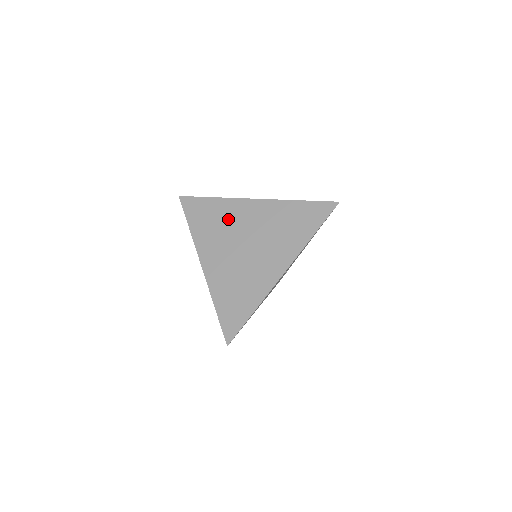
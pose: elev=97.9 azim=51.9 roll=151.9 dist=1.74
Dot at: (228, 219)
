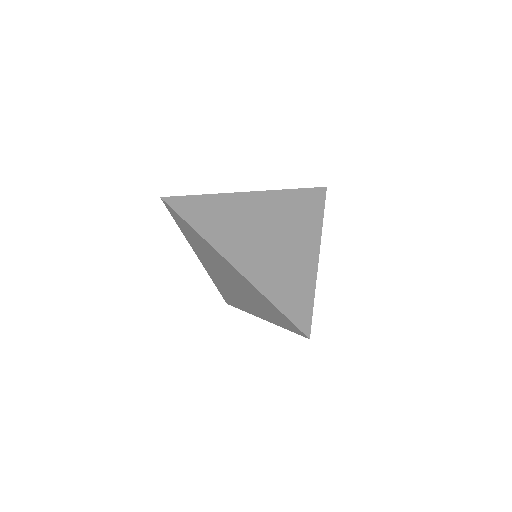
Dot at: (211, 255)
